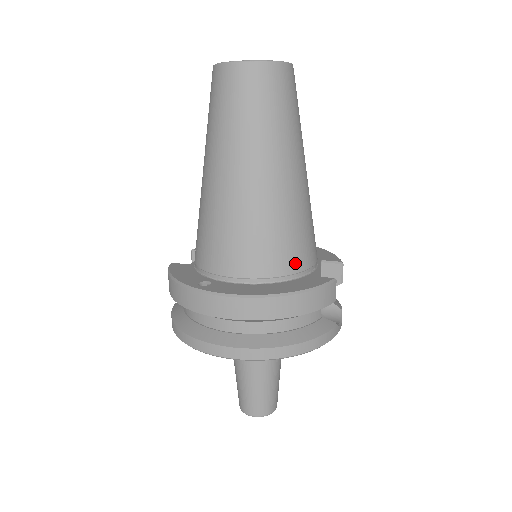
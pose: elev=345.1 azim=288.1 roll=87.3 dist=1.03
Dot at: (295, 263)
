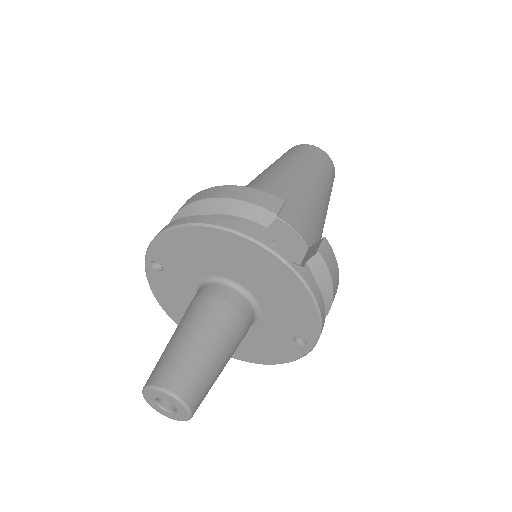
Dot at: occluded
